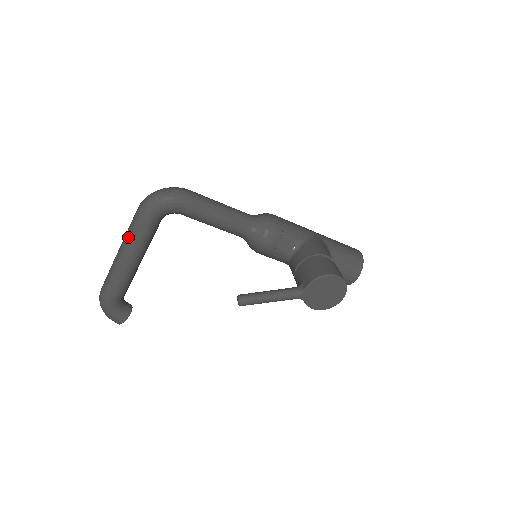
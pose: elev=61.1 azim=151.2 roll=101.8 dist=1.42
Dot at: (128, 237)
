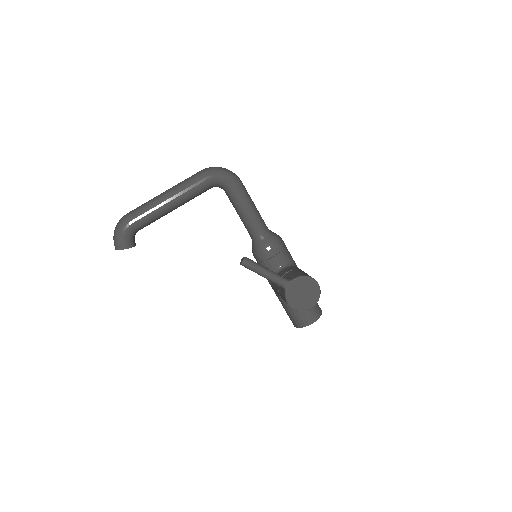
Dot at: (182, 183)
